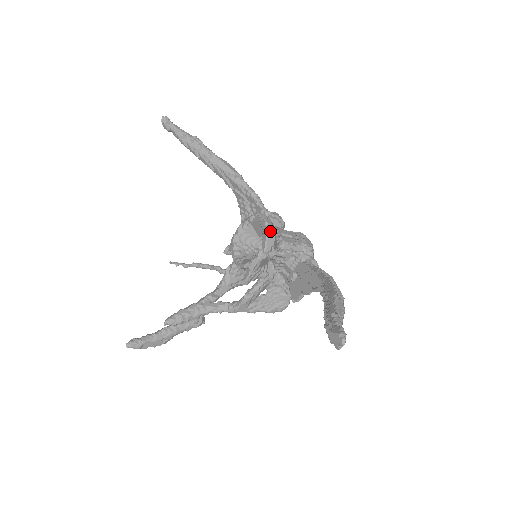
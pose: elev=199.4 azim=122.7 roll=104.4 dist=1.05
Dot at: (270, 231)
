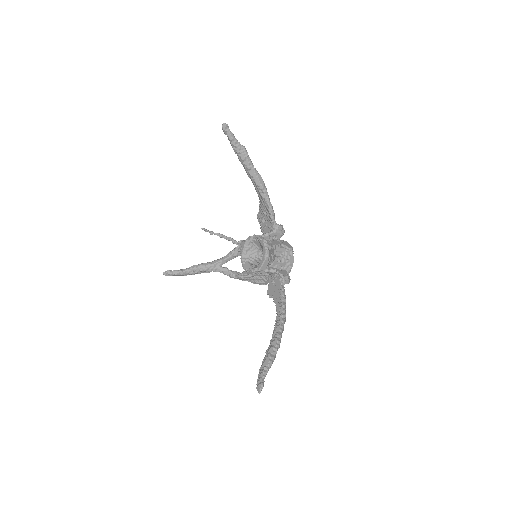
Dot at: (266, 261)
